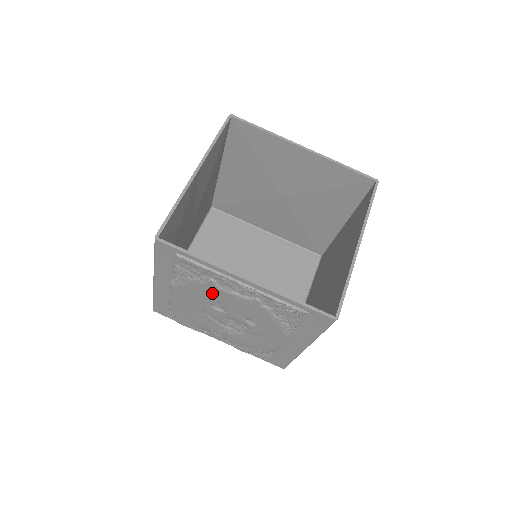
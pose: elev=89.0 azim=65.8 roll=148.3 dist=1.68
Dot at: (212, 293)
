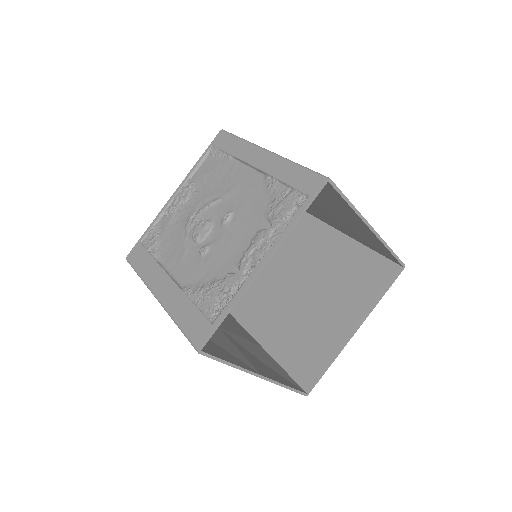
Dot at: occluded
